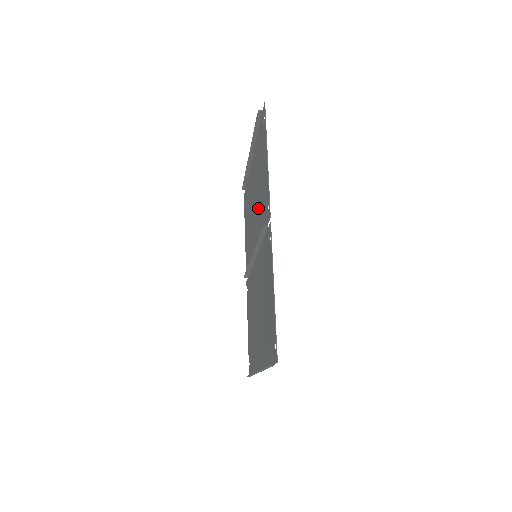
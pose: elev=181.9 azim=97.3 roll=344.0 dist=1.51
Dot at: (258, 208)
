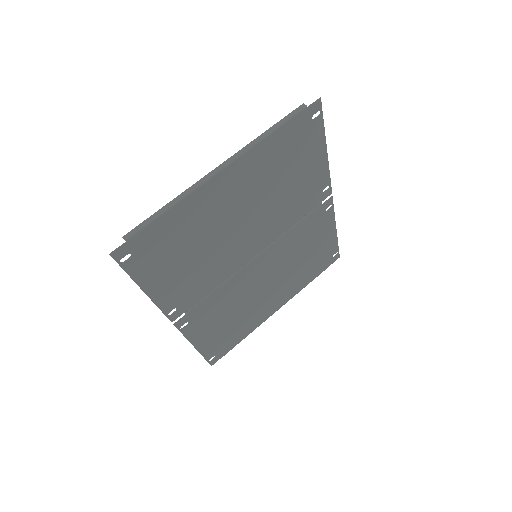
Dot at: (216, 255)
